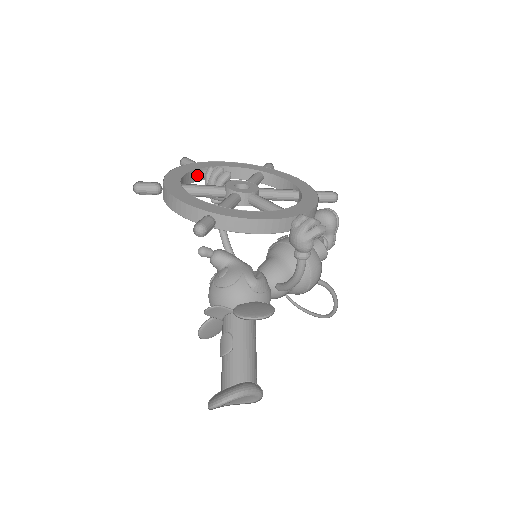
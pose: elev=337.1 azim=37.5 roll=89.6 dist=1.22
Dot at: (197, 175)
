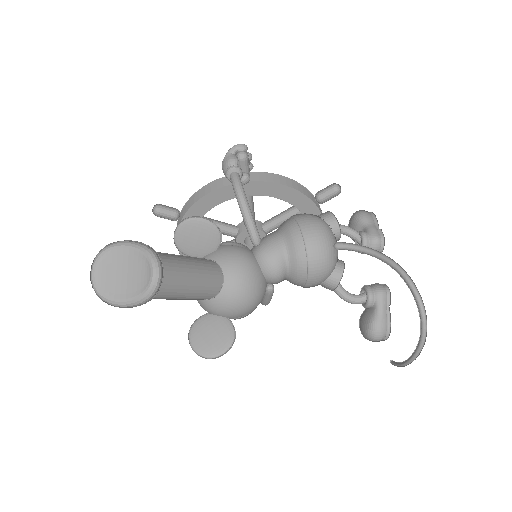
Dot at: occluded
